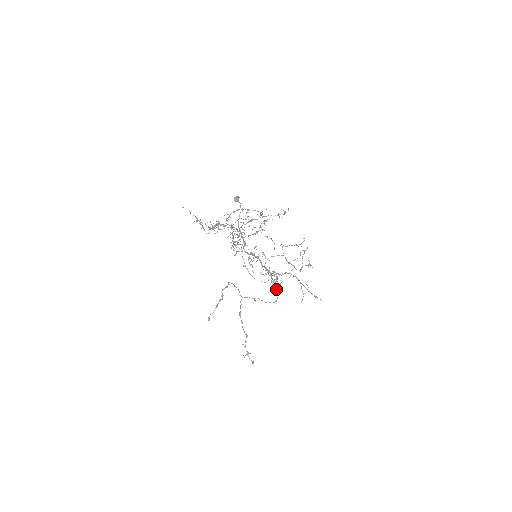
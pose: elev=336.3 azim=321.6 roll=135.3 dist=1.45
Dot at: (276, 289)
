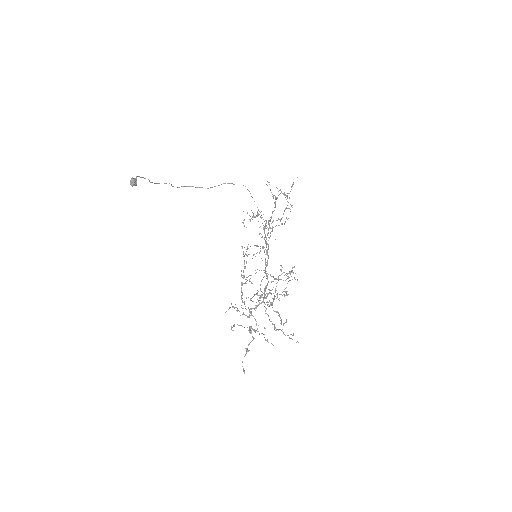
Dot at: occluded
